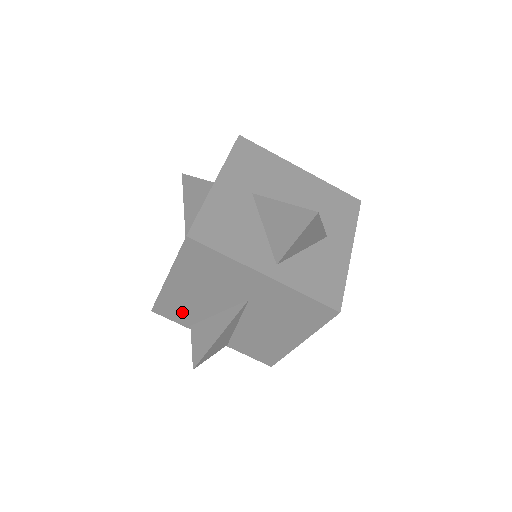
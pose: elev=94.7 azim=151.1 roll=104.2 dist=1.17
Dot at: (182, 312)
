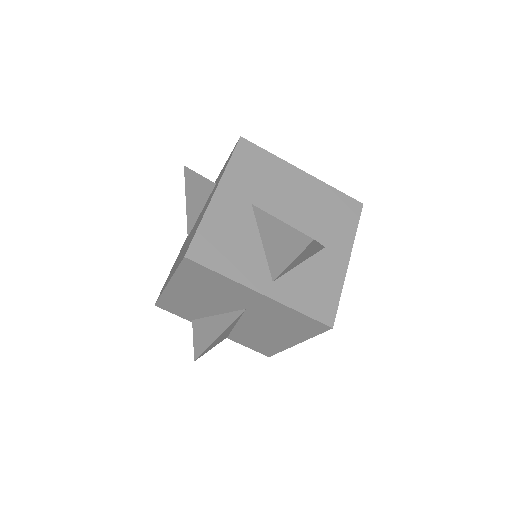
Dot at: (184, 310)
